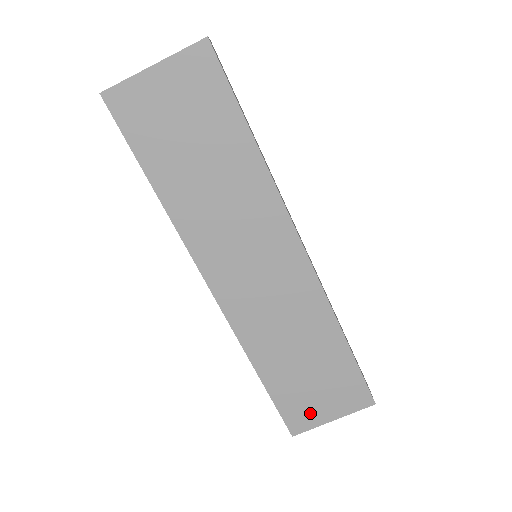
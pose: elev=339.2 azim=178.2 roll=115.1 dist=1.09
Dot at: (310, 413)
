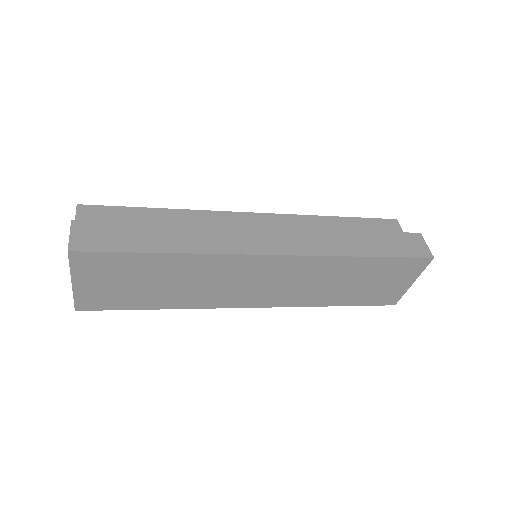
Dot at: (392, 292)
